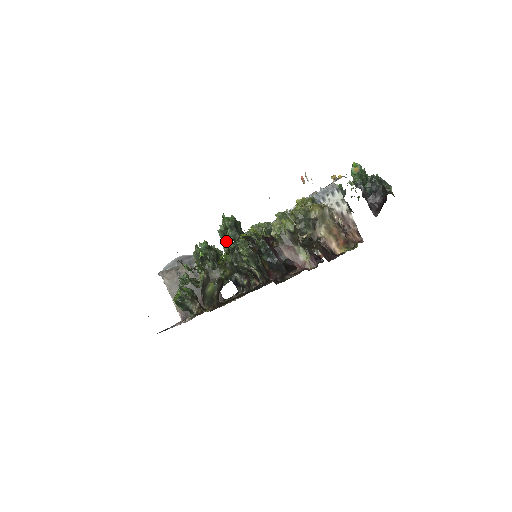
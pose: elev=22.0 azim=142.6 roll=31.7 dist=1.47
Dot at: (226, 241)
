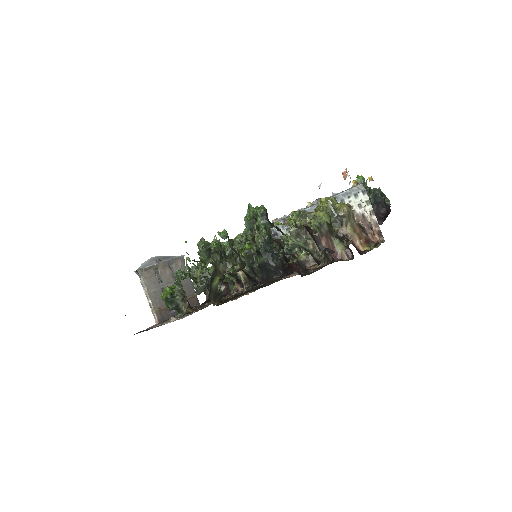
Dot at: (252, 231)
